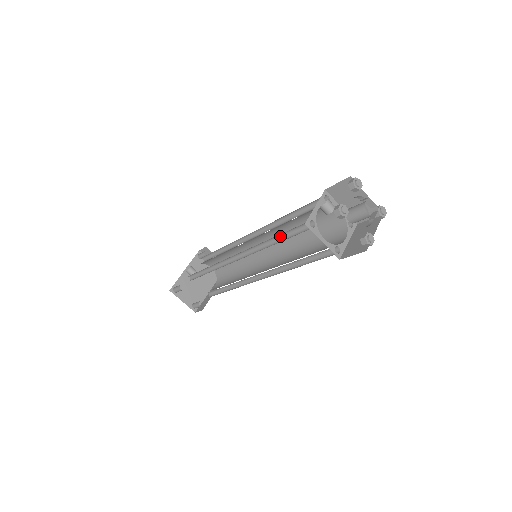
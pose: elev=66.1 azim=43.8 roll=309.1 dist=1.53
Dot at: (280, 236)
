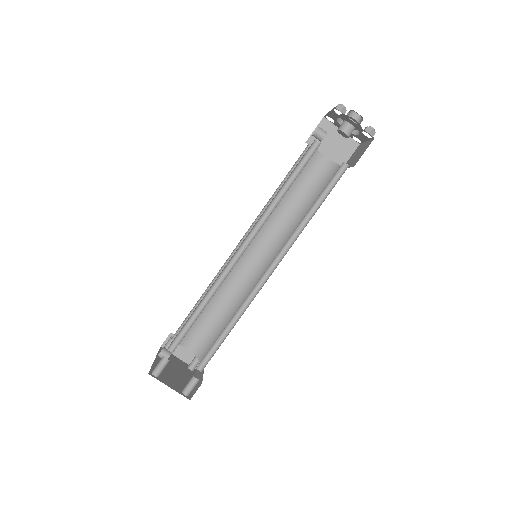
Dot at: (287, 184)
